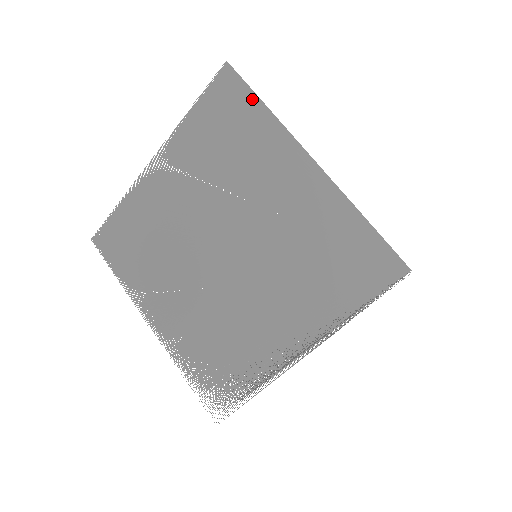
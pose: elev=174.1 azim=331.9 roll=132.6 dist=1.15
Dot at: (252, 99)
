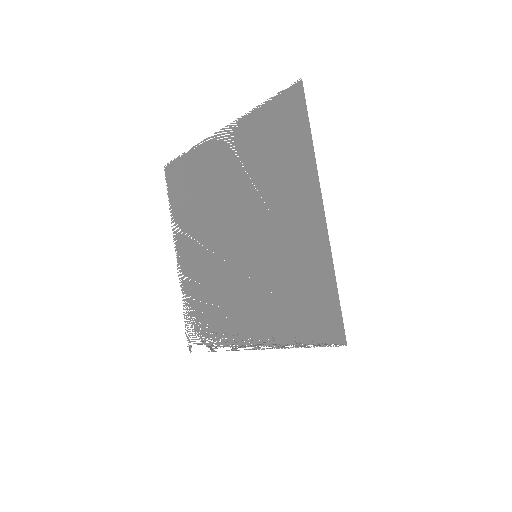
Dot at: (305, 126)
